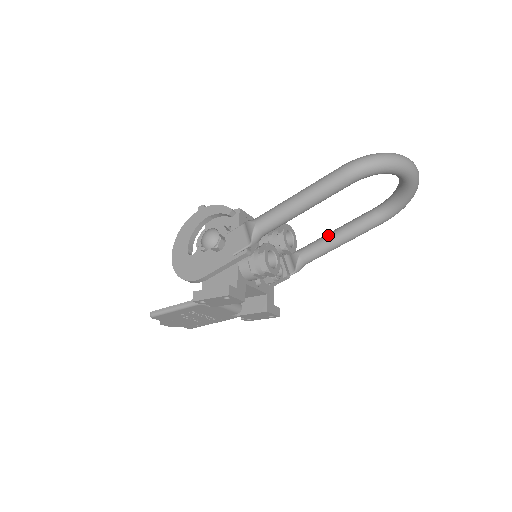
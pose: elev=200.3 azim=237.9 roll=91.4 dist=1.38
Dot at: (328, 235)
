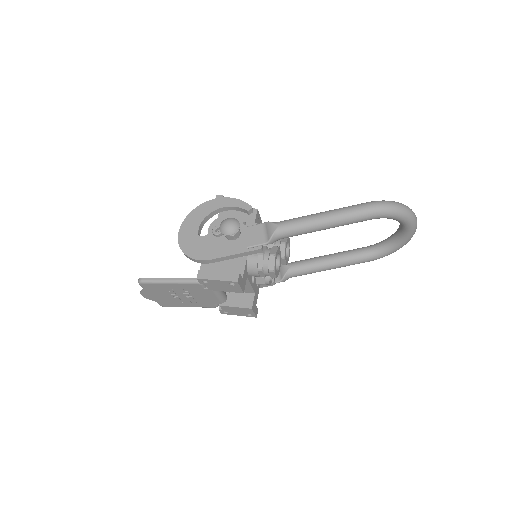
Dot at: (320, 258)
